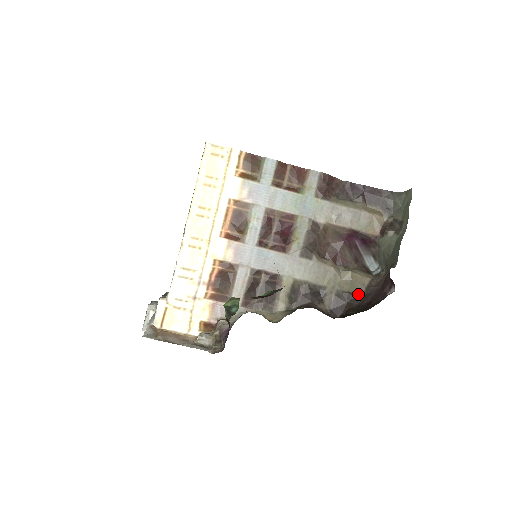
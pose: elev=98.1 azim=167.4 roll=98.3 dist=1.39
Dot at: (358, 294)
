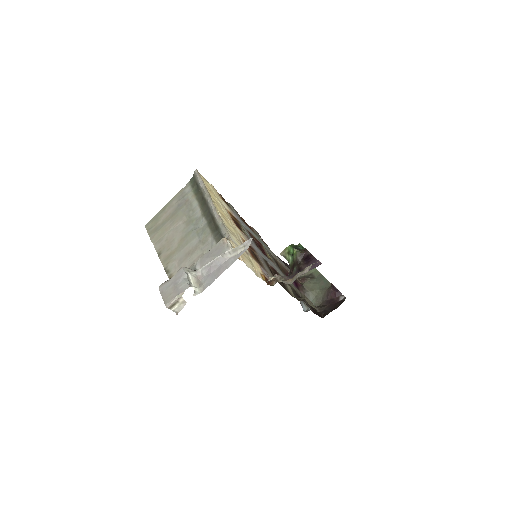
Dot at: occluded
